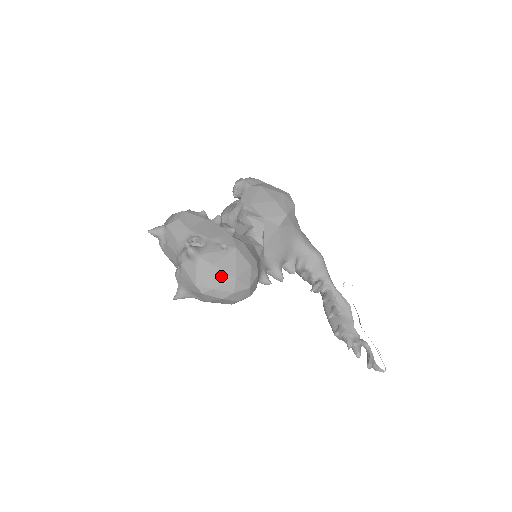
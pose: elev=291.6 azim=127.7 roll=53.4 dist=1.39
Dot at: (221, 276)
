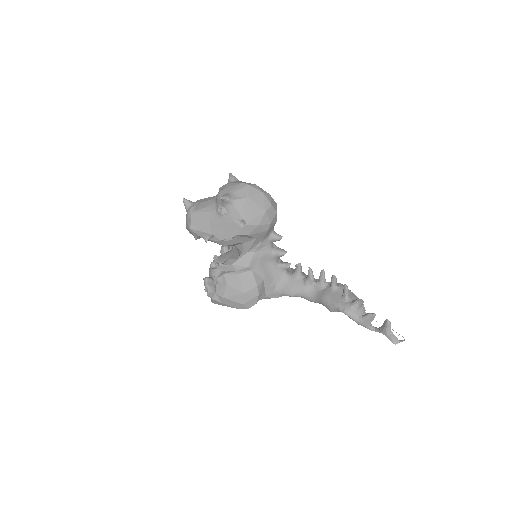
Dot at: occluded
